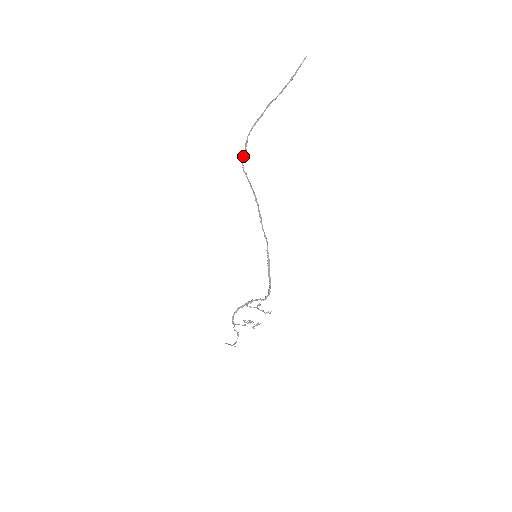
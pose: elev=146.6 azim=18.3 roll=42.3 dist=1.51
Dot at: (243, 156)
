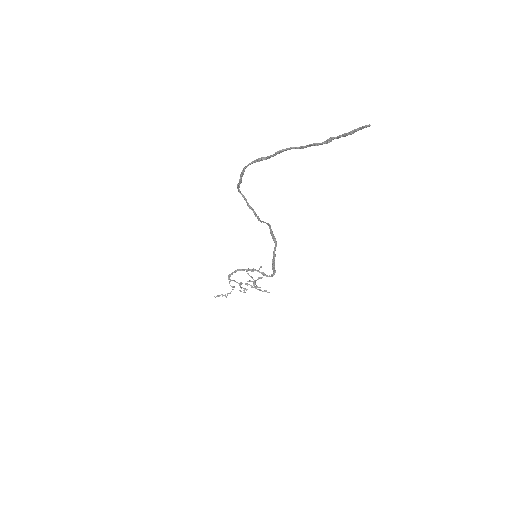
Dot at: (237, 184)
